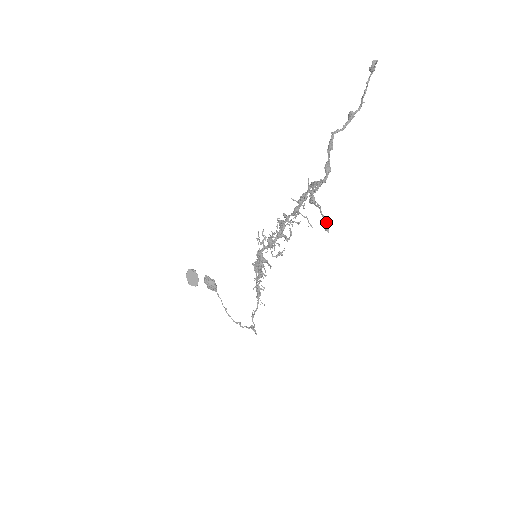
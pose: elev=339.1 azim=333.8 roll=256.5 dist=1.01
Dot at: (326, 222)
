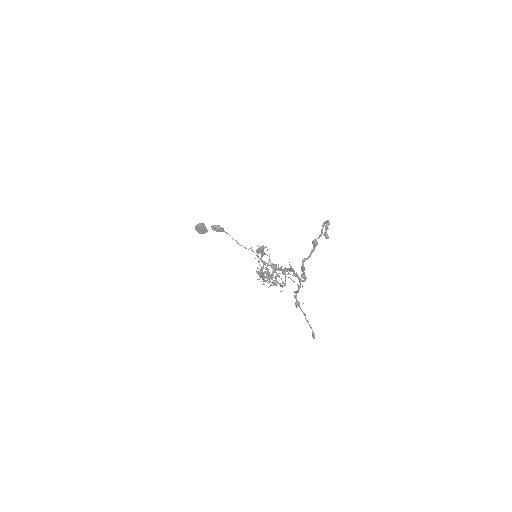
Dot at: (312, 332)
